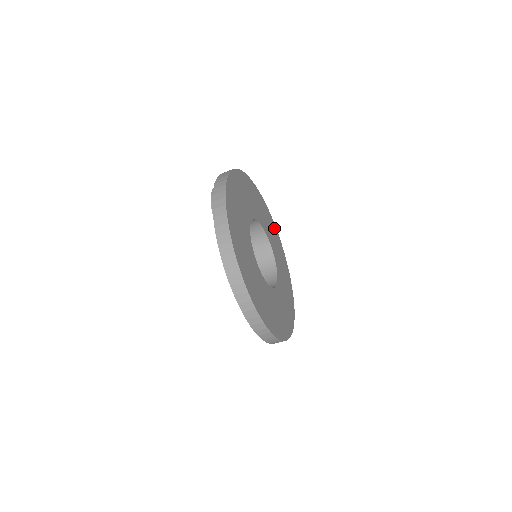
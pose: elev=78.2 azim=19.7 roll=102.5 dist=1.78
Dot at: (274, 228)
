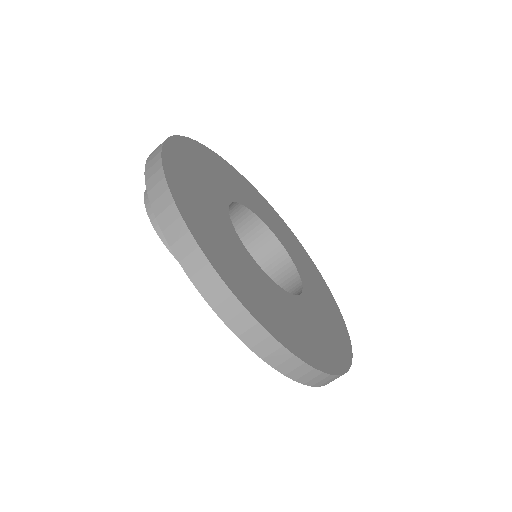
Dot at: (237, 175)
